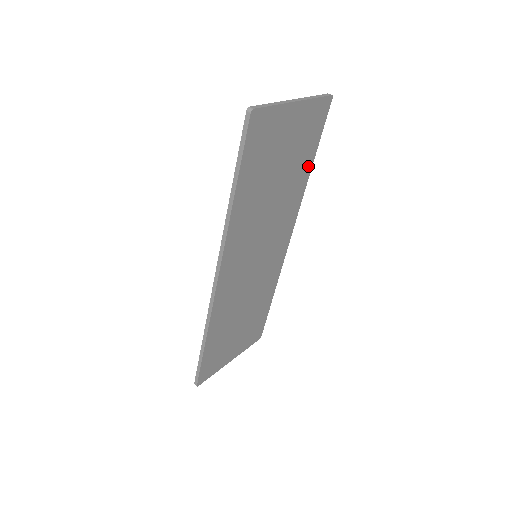
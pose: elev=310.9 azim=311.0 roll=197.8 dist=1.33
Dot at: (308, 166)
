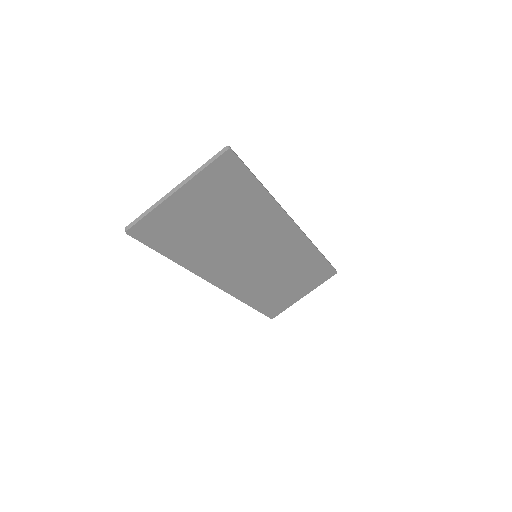
Dot at: (258, 193)
